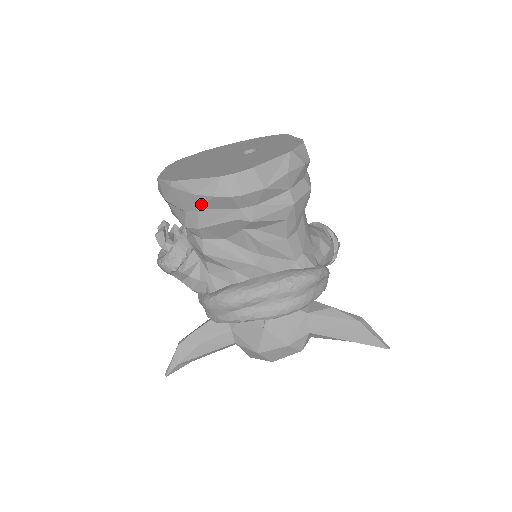
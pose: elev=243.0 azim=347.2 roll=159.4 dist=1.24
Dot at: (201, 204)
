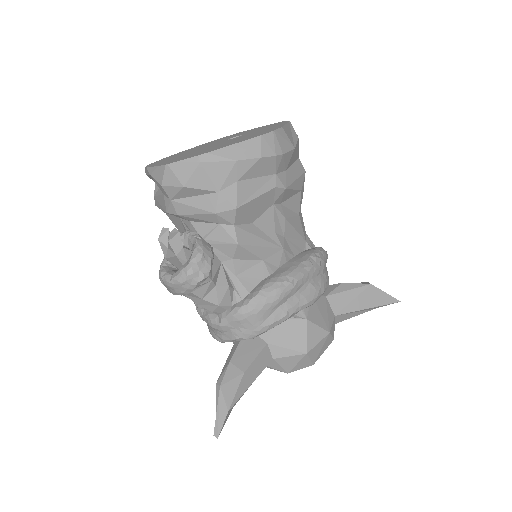
Dot at: (242, 173)
